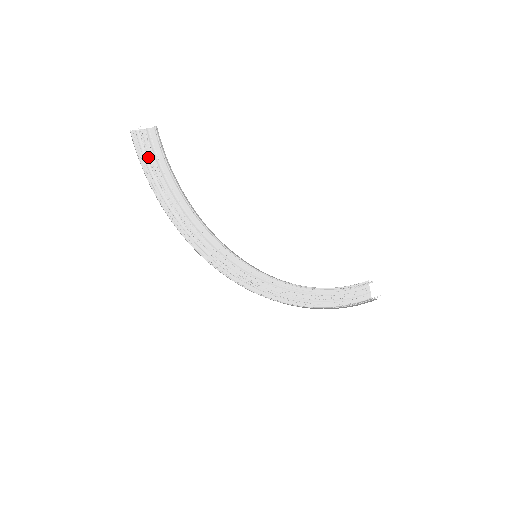
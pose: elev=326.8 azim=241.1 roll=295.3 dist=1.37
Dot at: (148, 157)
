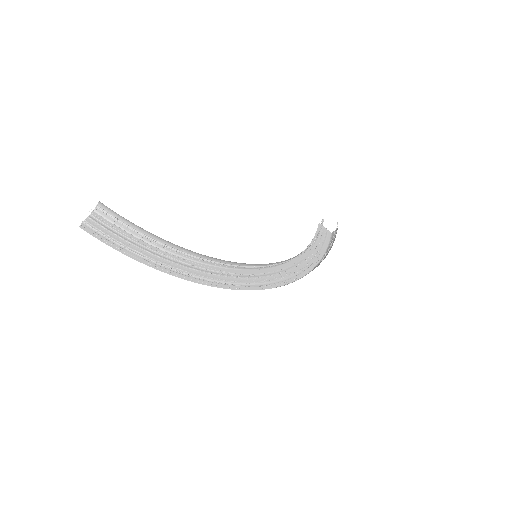
Dot at: (113, 239)
